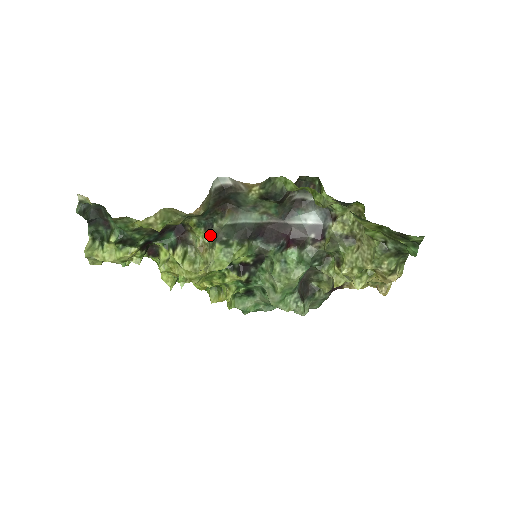
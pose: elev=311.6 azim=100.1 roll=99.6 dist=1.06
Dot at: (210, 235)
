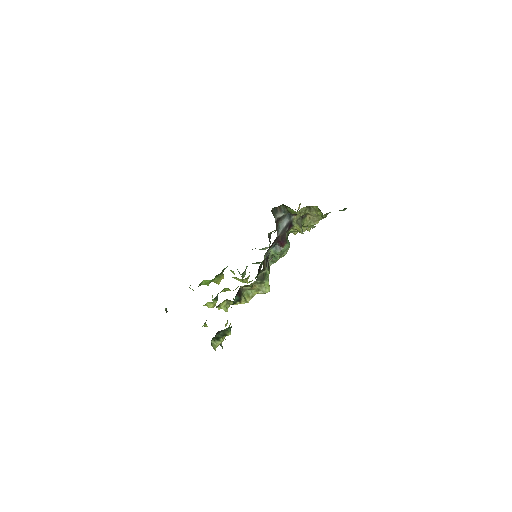
Dot at: (258, 281)
